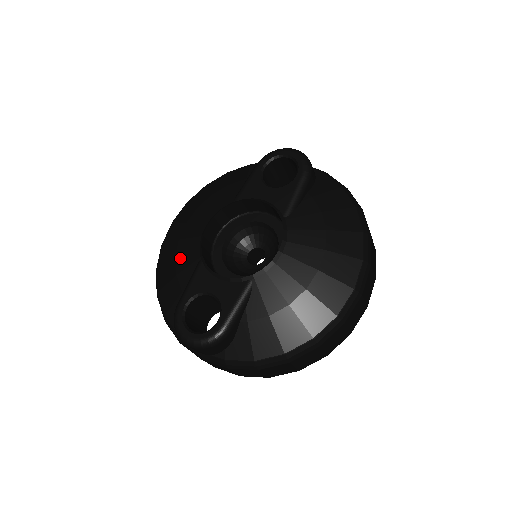
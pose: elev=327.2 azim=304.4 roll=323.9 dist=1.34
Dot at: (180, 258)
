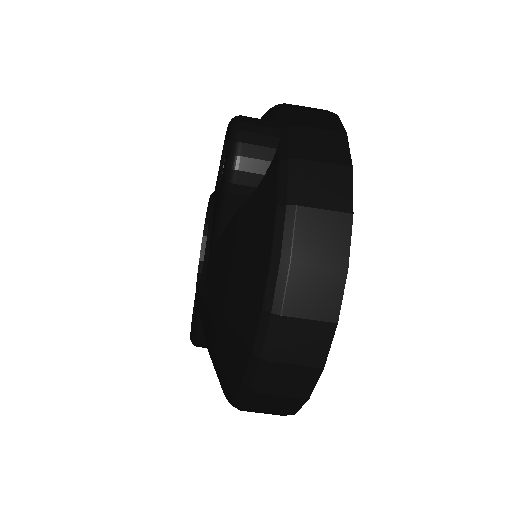
Dot at: occluded
